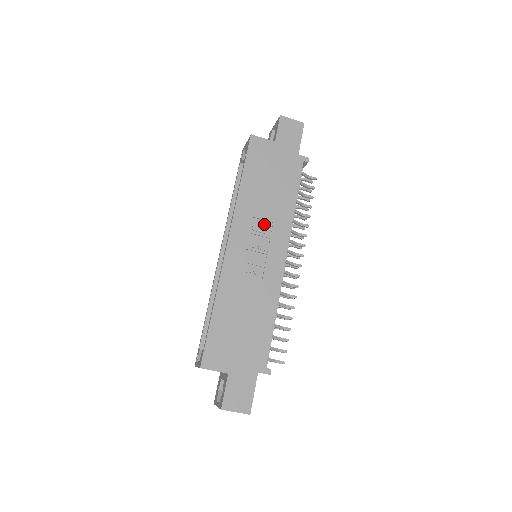
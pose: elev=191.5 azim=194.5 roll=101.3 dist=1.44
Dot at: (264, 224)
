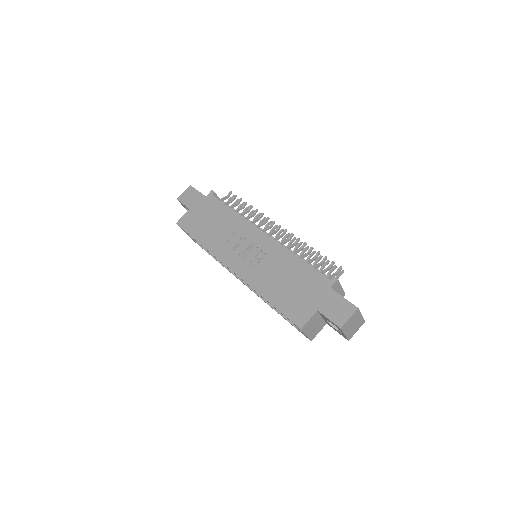
Dot at: (234, 238)
